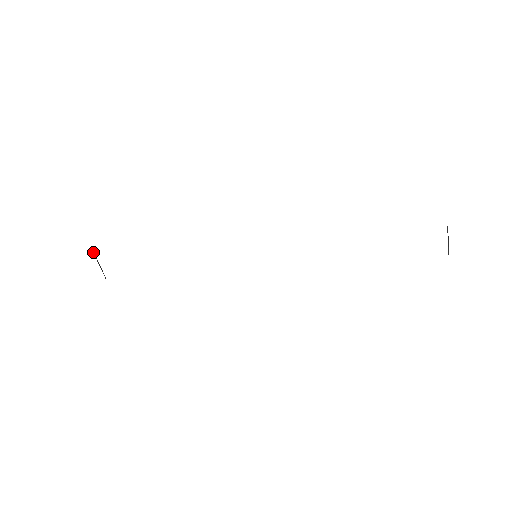
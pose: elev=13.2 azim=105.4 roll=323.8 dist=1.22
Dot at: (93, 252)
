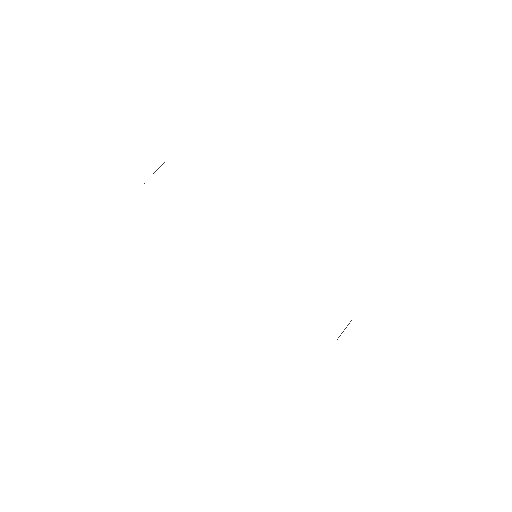
Dot at: (164, 162)
